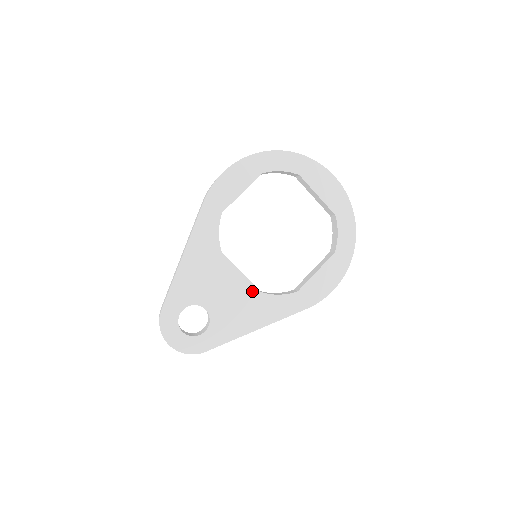
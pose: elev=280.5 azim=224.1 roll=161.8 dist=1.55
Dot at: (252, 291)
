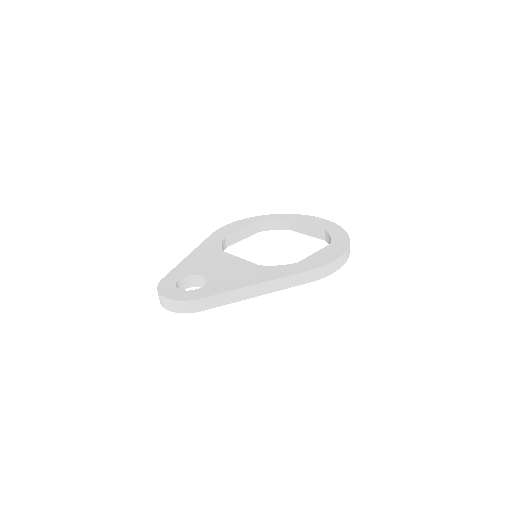
Dot at: (250, 265)
